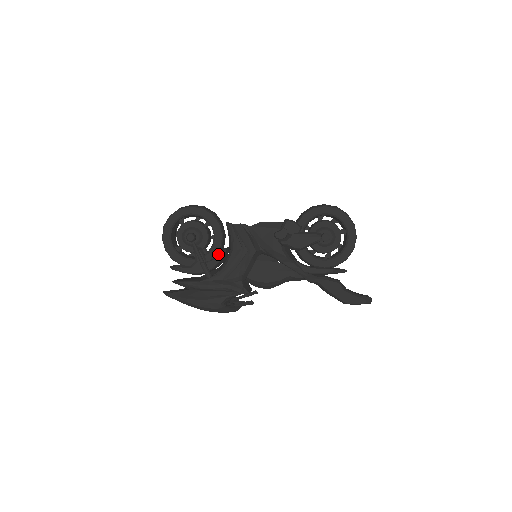
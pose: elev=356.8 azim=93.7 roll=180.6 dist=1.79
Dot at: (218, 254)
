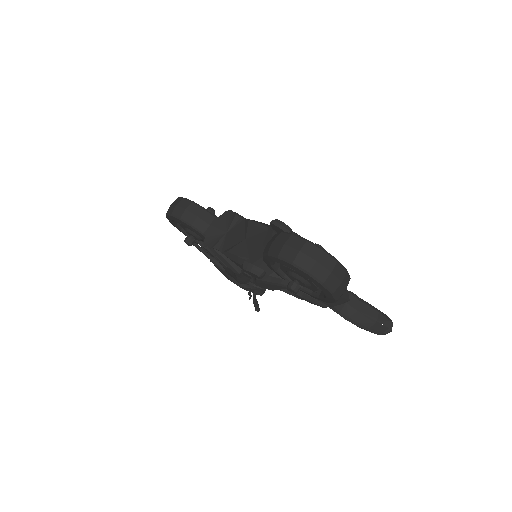
Dot at: occluded
